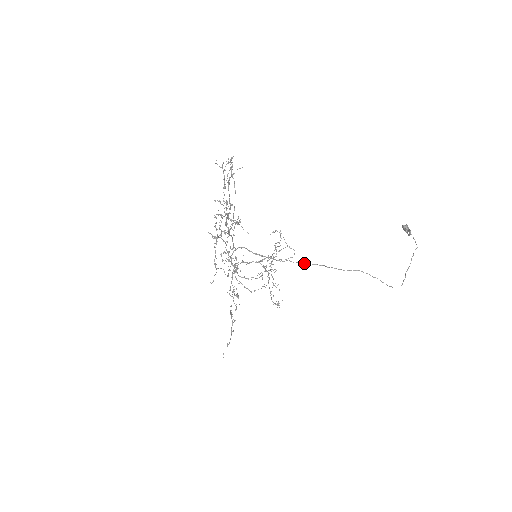
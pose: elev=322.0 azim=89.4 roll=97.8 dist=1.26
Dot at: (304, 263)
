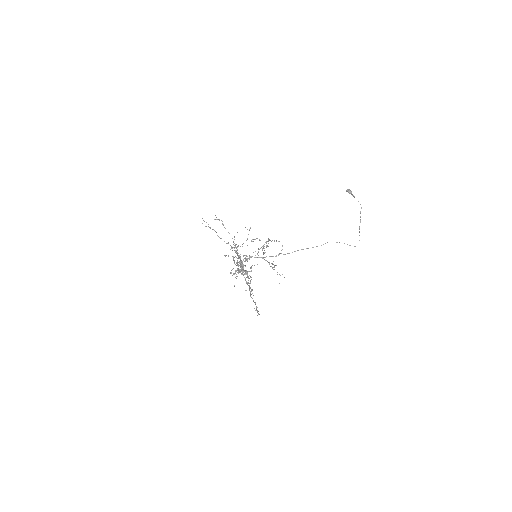
Dot at: occluded
